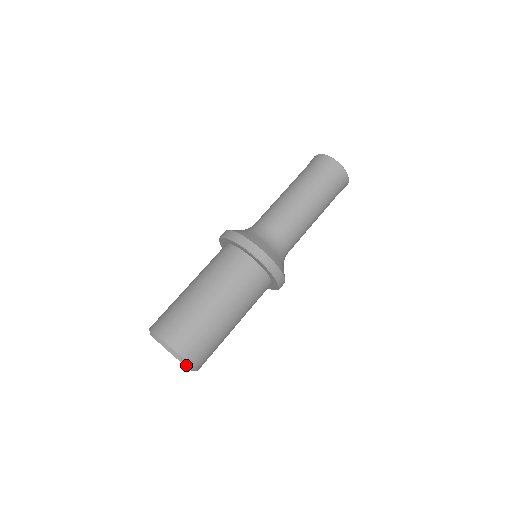
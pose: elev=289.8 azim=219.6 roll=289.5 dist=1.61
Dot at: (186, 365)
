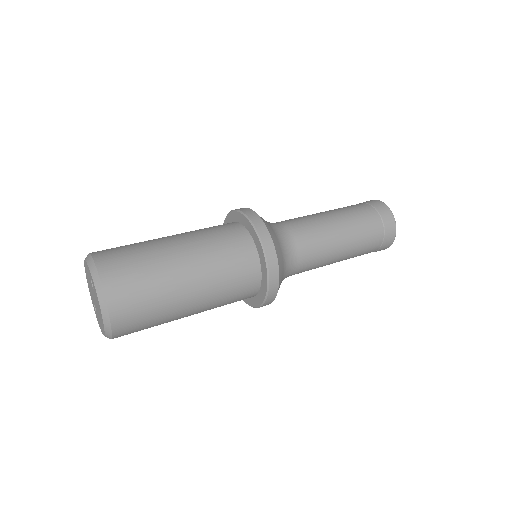
Dot at: (93, 273)
